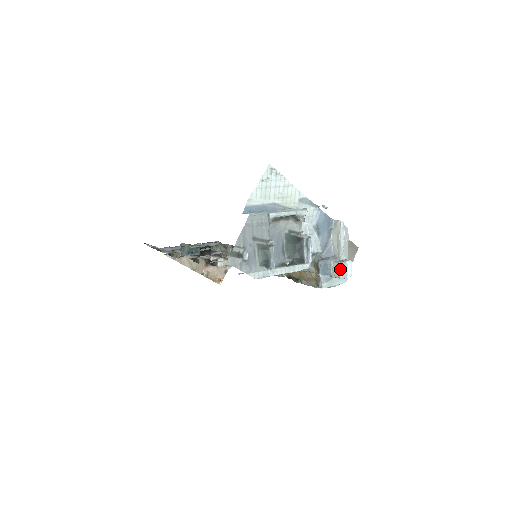
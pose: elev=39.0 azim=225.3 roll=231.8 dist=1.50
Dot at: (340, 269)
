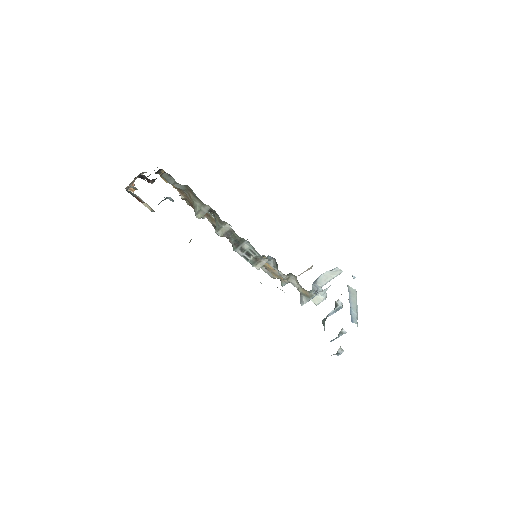
Dot at: occluded
